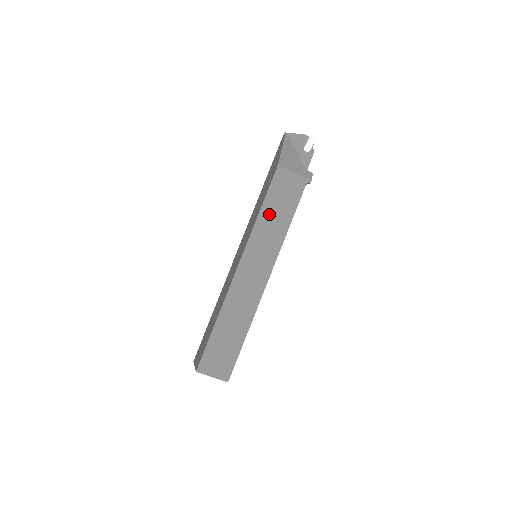
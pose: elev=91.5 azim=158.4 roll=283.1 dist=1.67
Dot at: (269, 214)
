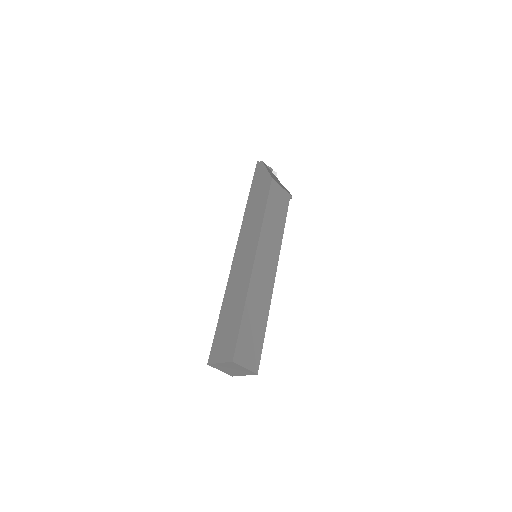
Dot at: (271, 216)
